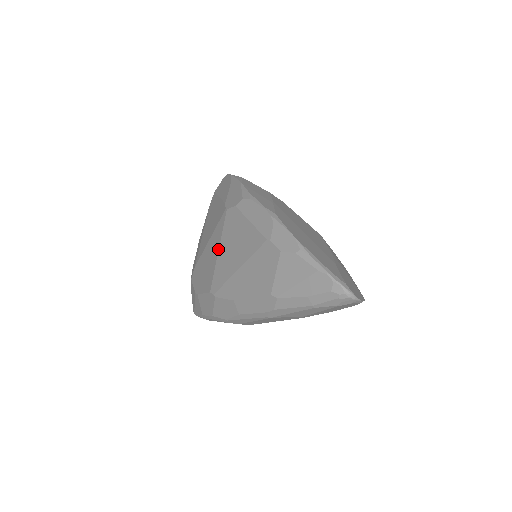
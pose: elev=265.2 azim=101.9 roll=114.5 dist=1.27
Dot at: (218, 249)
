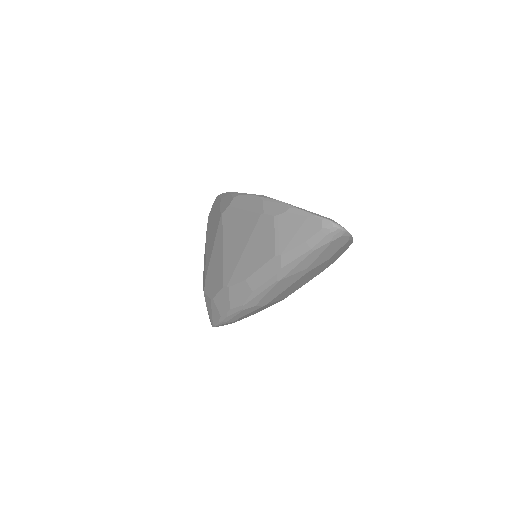
Dot at: (222, 248)
